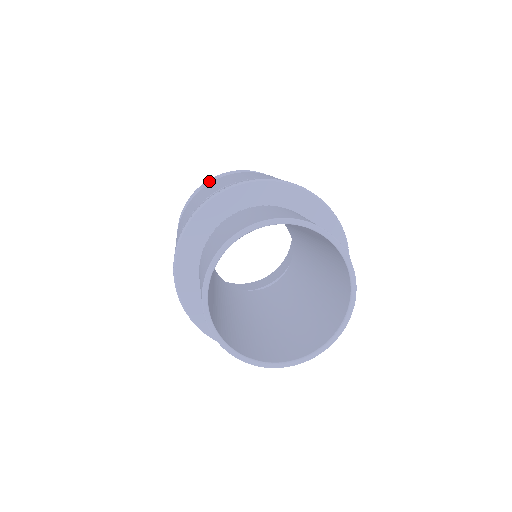
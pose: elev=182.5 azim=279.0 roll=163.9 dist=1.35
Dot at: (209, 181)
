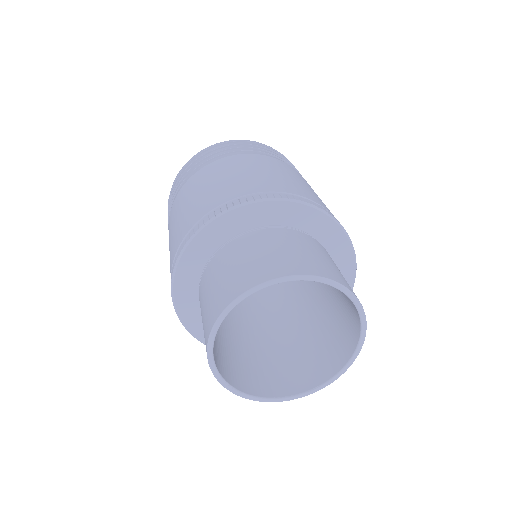
Dot at: (259, 148)
